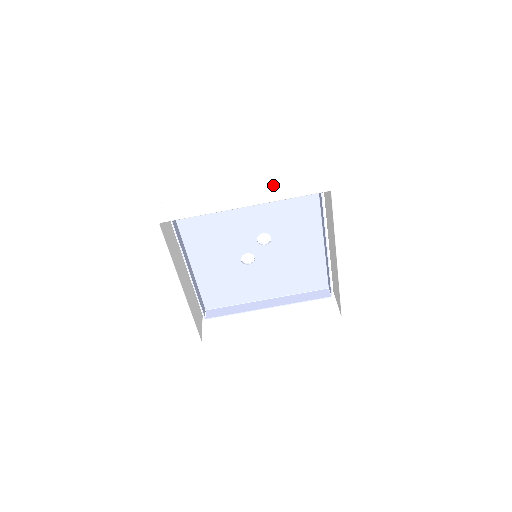
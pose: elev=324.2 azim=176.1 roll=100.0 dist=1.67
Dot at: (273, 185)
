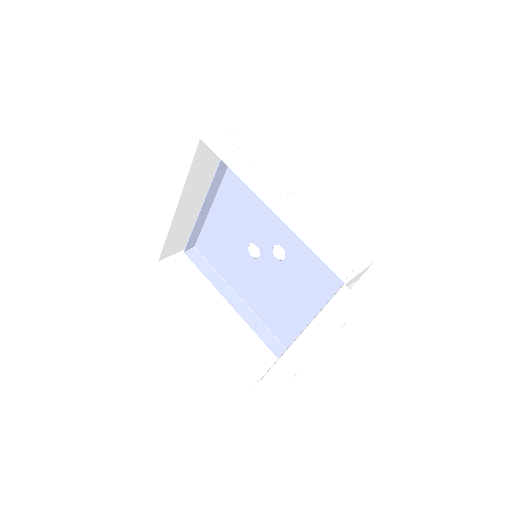
Dot at: (304, 217)
